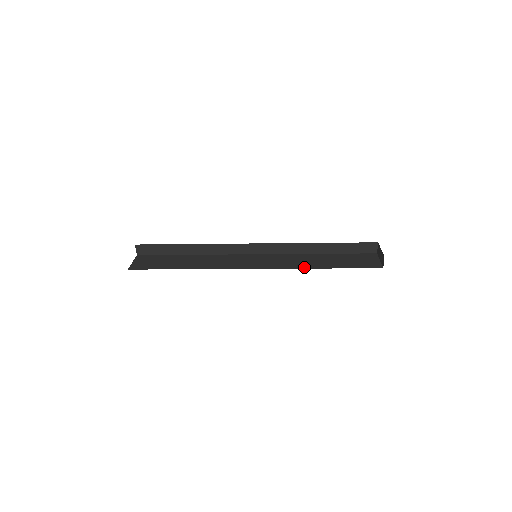
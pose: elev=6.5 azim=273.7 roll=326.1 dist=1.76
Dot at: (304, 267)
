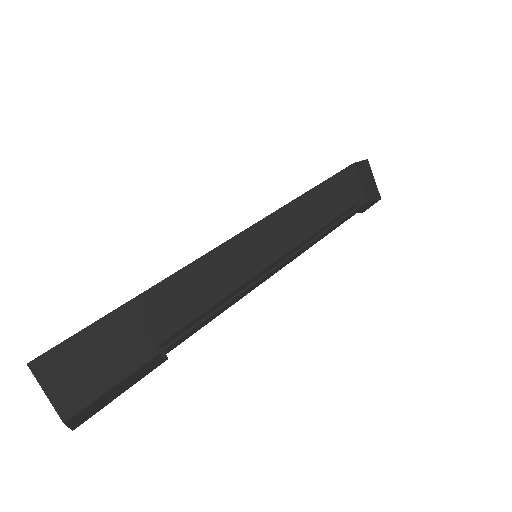
Dot at: occluded
